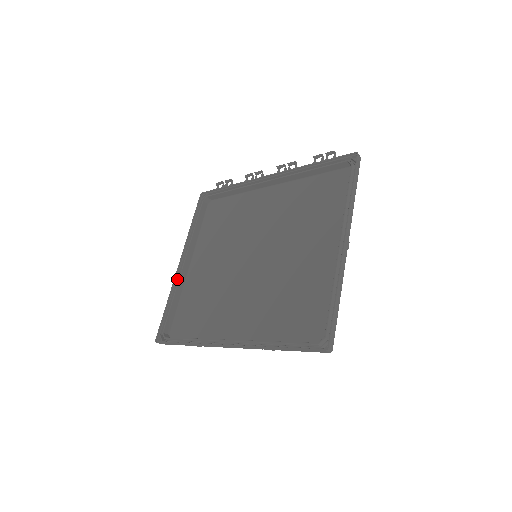
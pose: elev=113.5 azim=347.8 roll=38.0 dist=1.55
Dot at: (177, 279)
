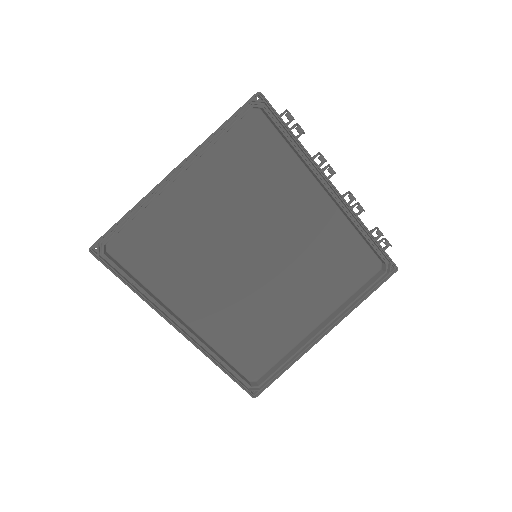
Dot at: (156, 189)
